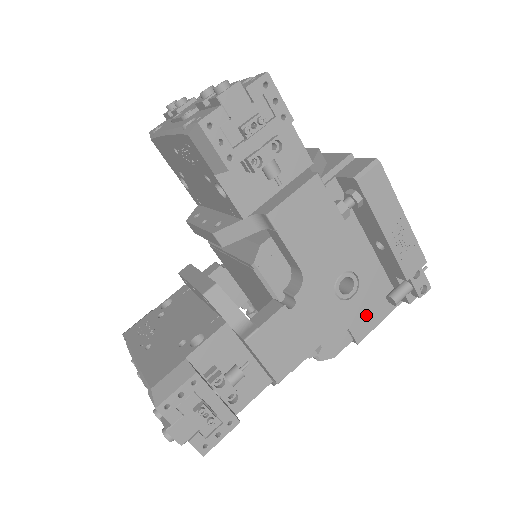
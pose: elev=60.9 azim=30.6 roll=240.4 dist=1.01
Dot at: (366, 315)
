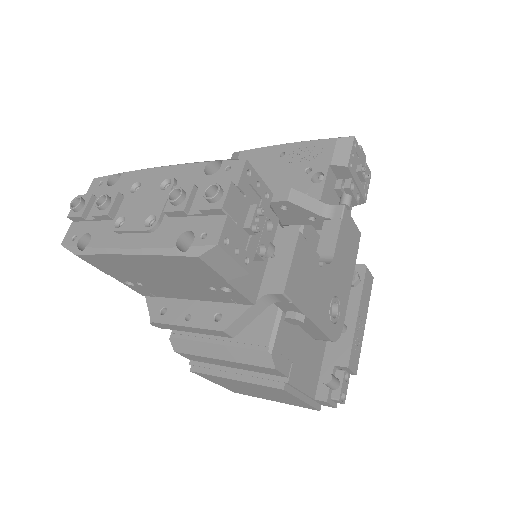
Dot at: (302, 372)
